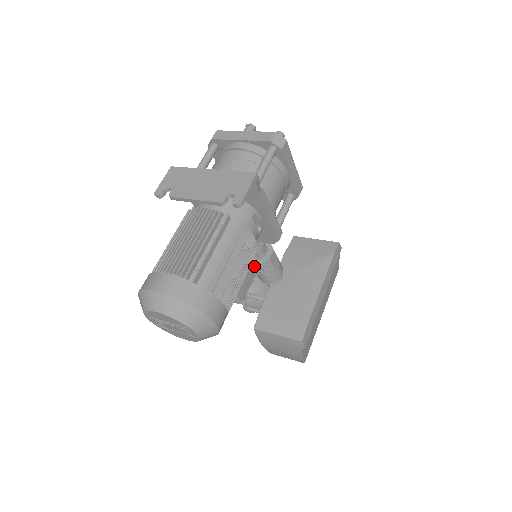
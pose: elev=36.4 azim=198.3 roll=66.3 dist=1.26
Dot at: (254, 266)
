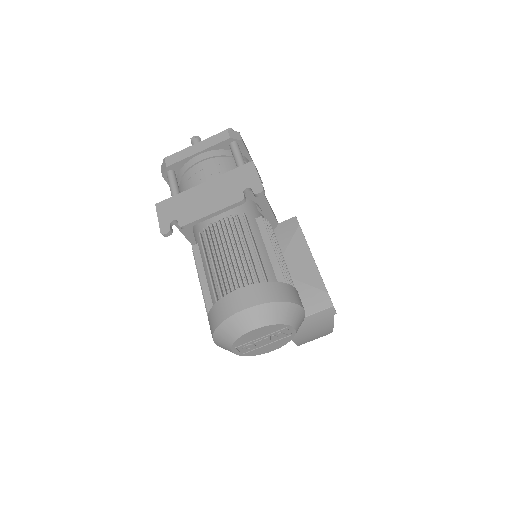
Dot at: occluded
